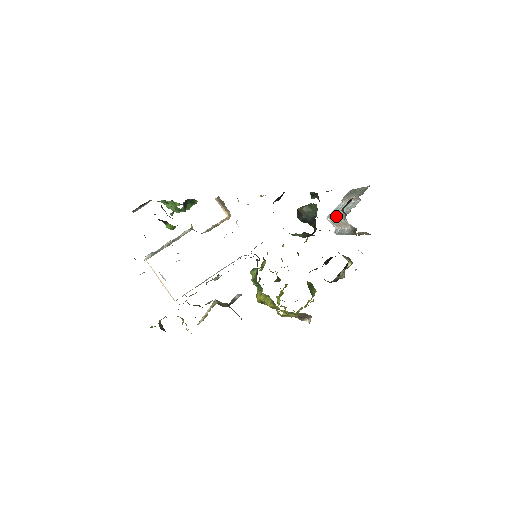
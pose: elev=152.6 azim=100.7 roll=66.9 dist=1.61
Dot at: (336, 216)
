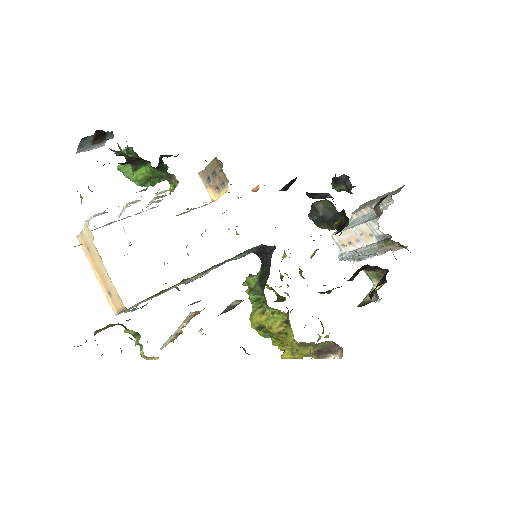
Dot at: (353, 226)
